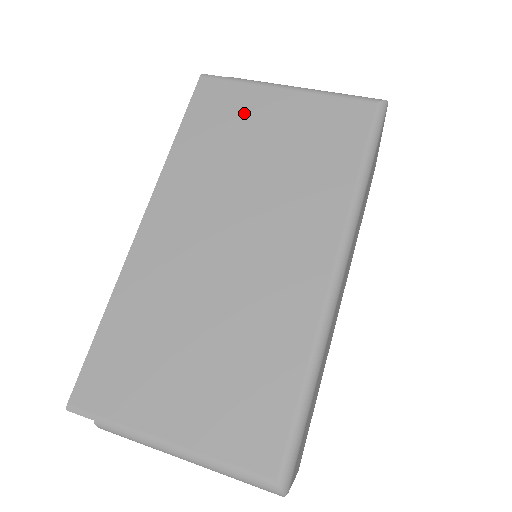
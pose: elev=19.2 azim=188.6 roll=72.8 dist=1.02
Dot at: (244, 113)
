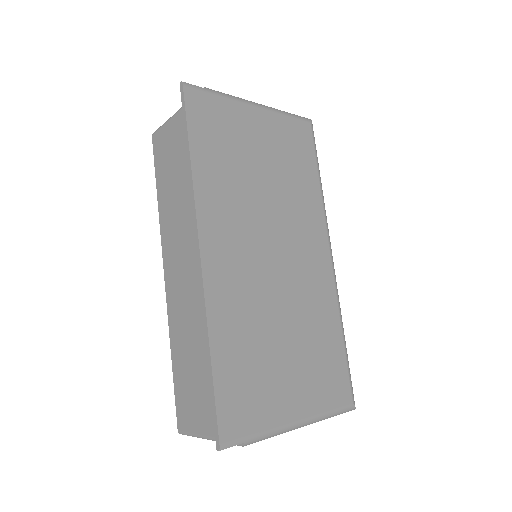
Dot at: (236, 130)
